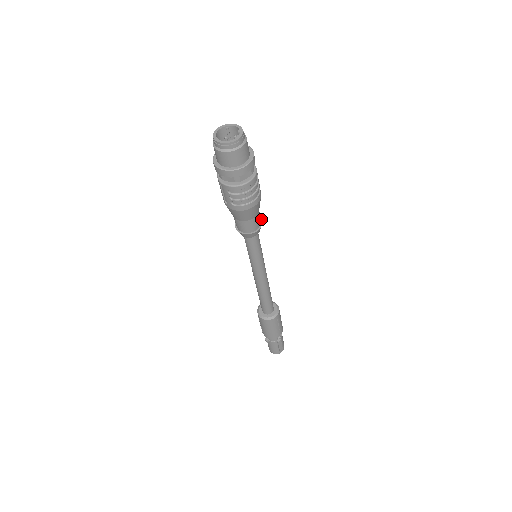
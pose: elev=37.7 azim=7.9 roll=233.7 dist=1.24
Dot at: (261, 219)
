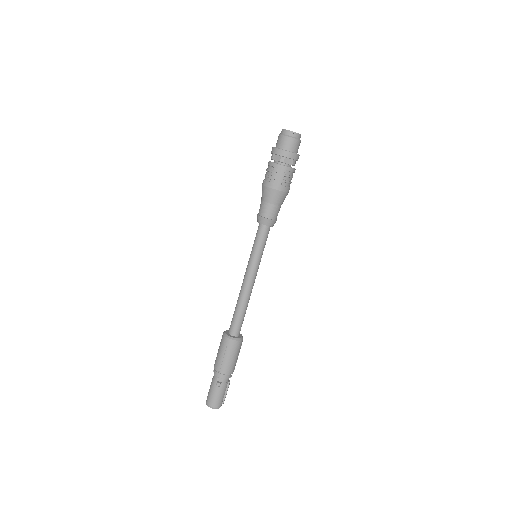
Dot at: occluded
